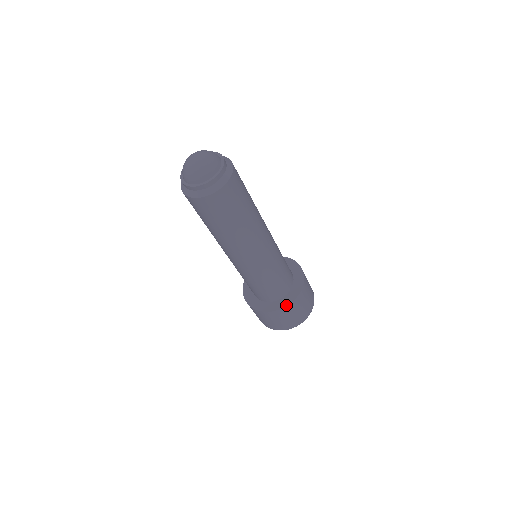
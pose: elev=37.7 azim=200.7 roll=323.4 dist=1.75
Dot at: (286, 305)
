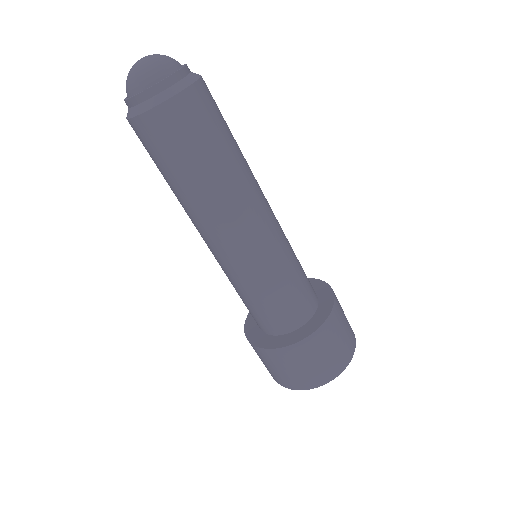
Dot at: (304, 336)
